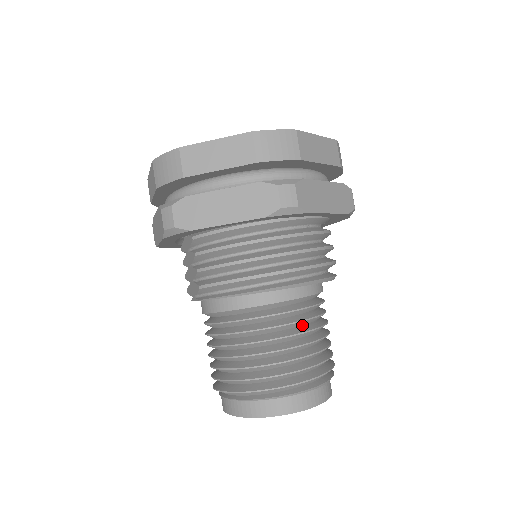
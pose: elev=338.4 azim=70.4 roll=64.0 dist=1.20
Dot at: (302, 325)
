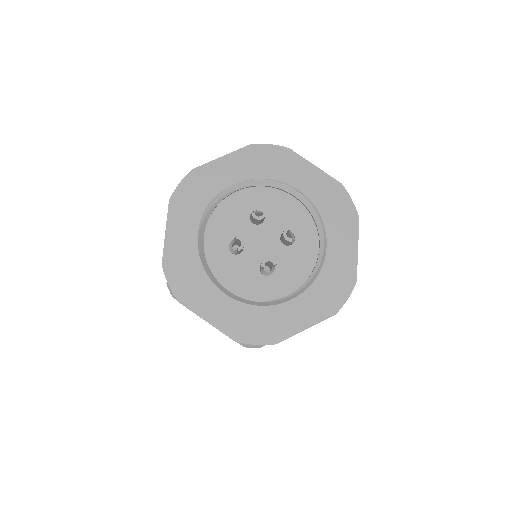
Dot at: occluded
